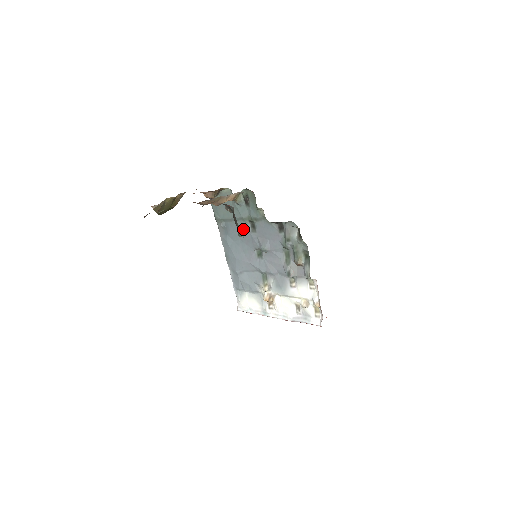
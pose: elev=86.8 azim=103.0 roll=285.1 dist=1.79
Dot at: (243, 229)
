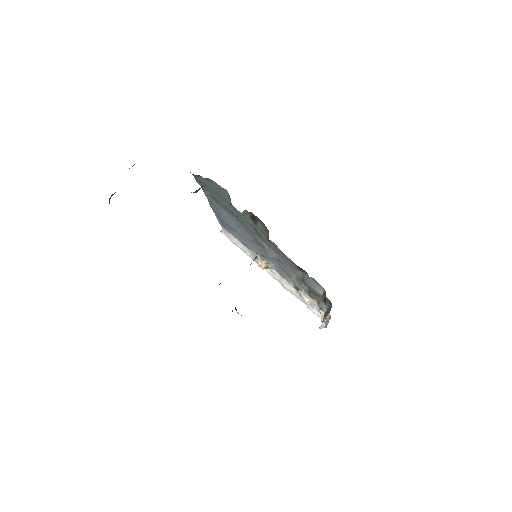
Dot at: (241, 221)
